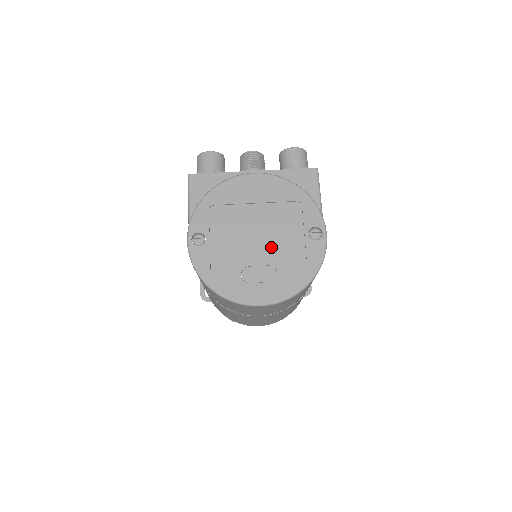
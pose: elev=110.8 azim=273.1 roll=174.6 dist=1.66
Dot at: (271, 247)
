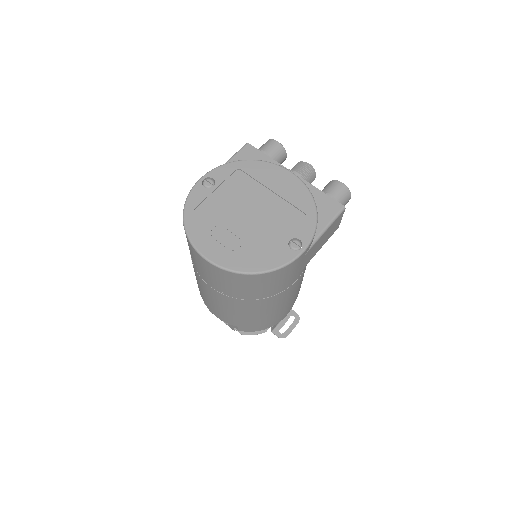
Dot at: (253, 227)
